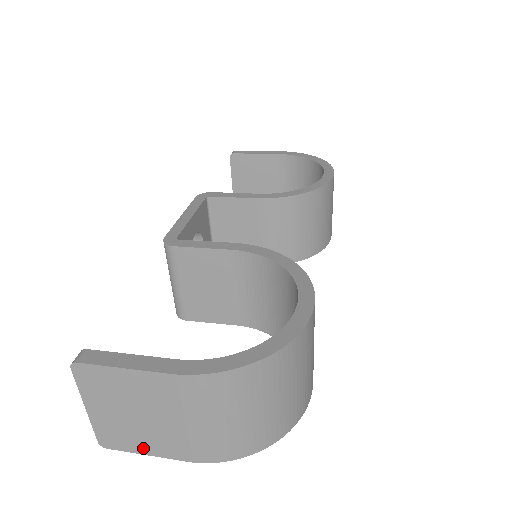
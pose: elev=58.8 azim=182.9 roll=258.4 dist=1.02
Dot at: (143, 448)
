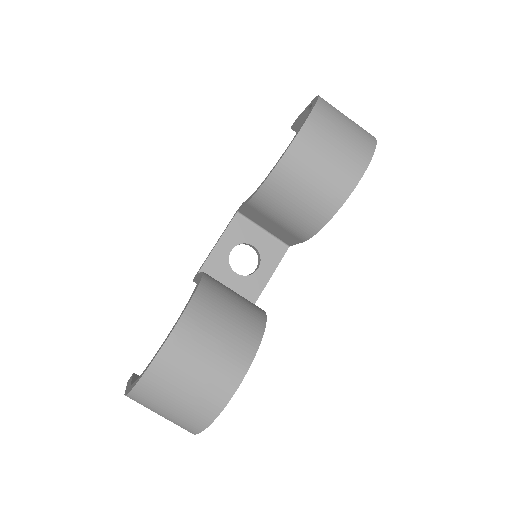
Dot at: occluded
